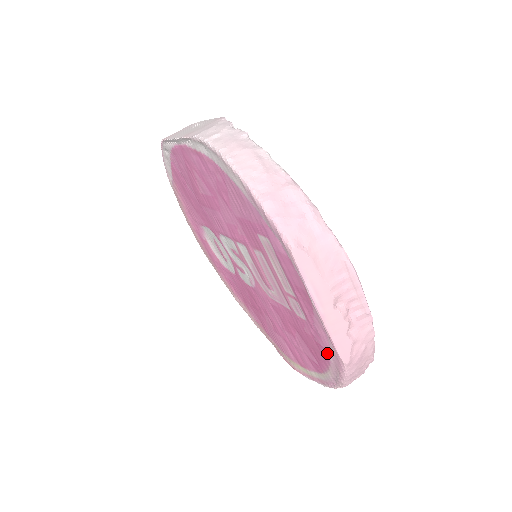
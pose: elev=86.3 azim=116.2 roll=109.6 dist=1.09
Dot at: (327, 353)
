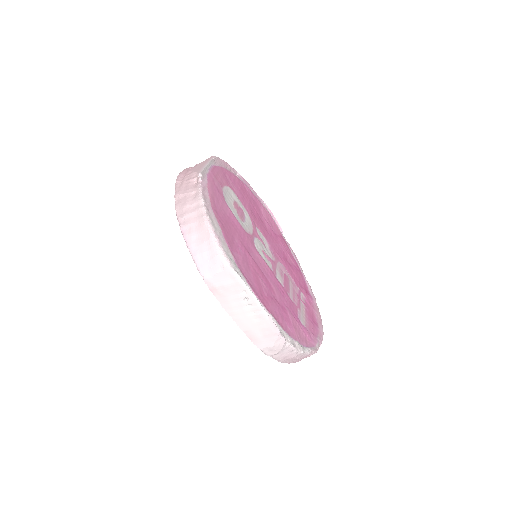
Dot at: occluded
